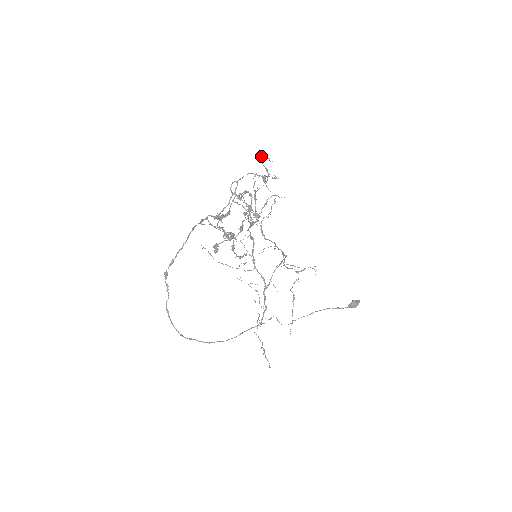
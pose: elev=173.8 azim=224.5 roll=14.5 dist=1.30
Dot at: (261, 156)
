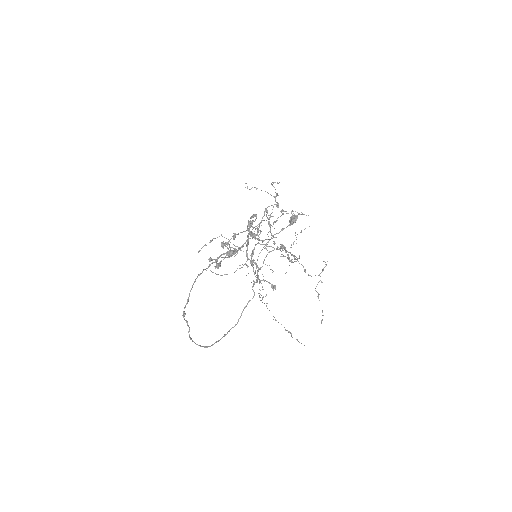
Dot at: occluded
